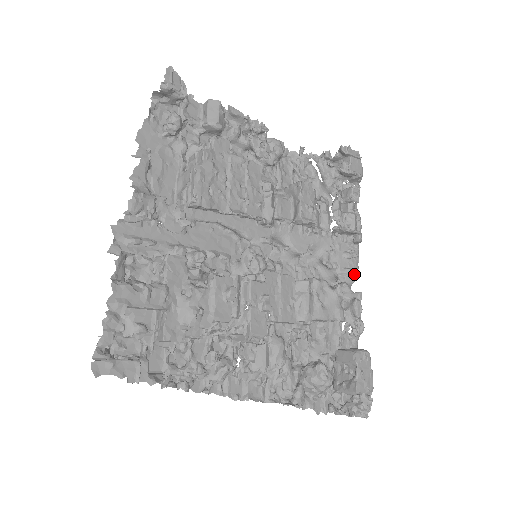
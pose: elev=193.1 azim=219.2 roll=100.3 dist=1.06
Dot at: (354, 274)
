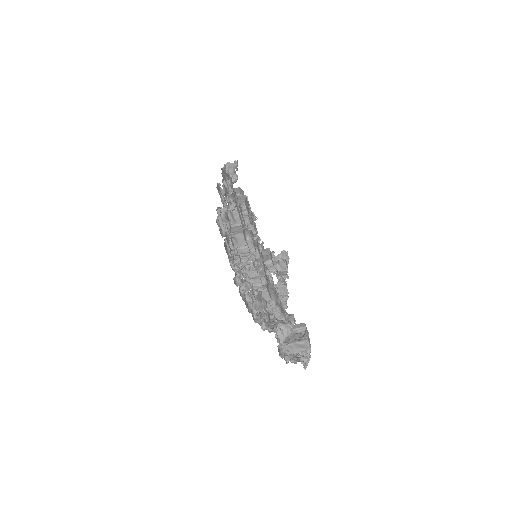
Dot at: occluded
